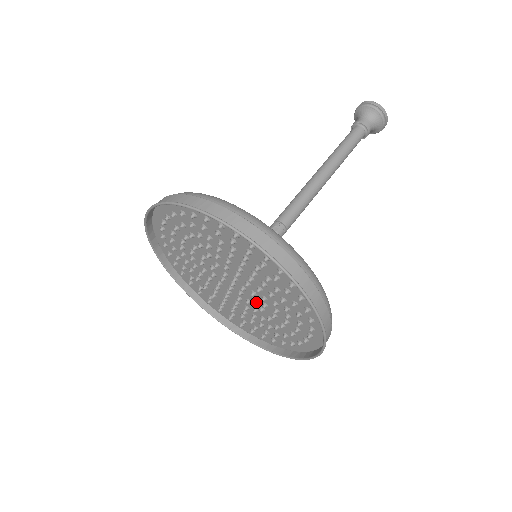
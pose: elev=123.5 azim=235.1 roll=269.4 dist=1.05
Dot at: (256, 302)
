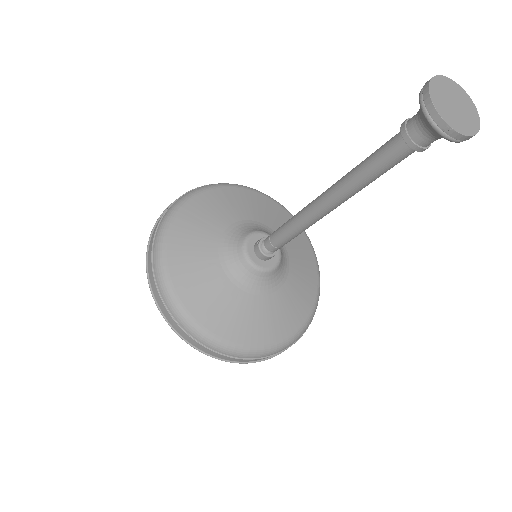
Dot at: occluded
